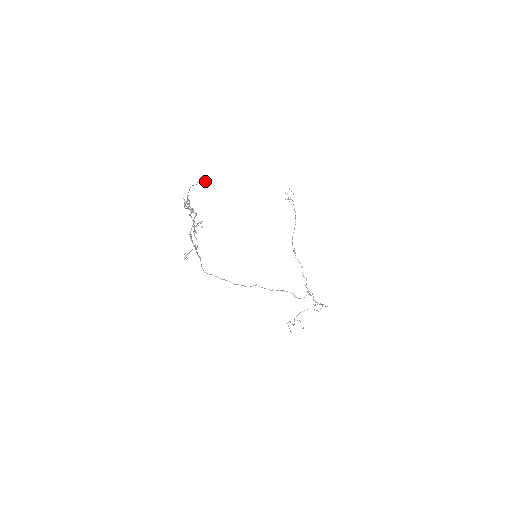
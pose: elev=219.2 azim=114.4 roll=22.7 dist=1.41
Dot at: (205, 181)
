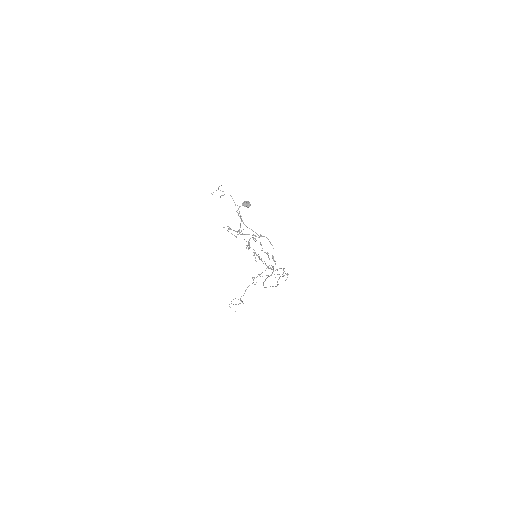
Dot at: (250, 204)
